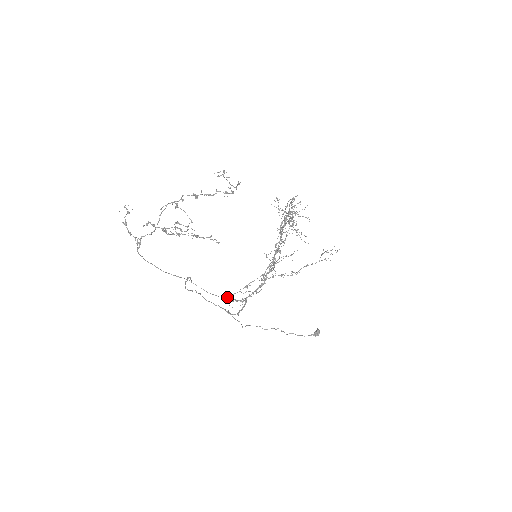
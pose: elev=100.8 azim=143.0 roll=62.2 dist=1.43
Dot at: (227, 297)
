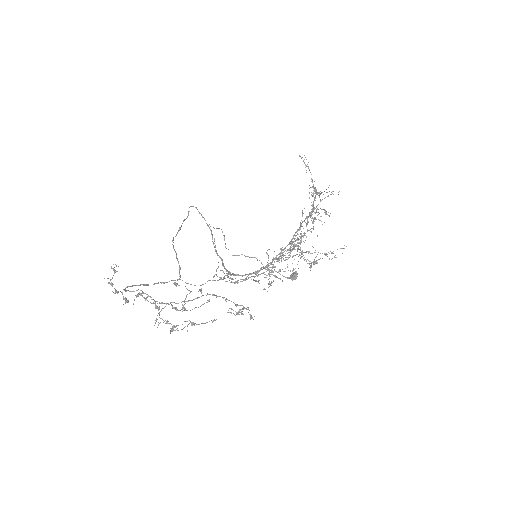
Dot at: occluded
